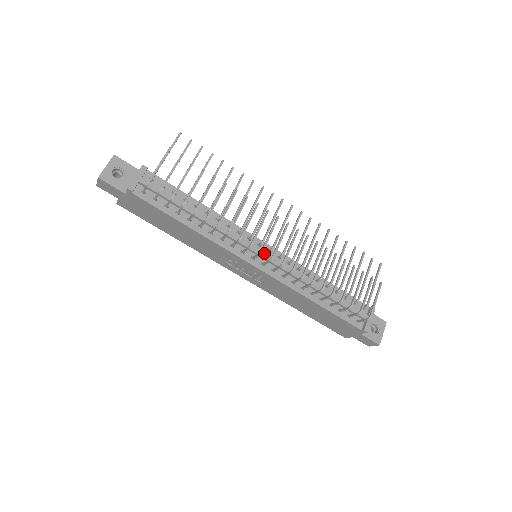
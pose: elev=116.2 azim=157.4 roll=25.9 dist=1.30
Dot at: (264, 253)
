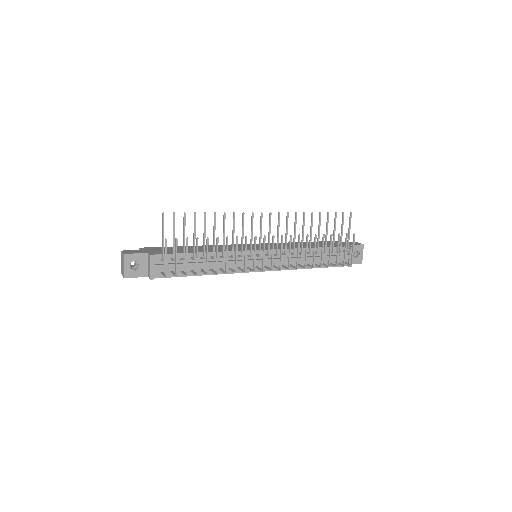
Dot at: occluded
